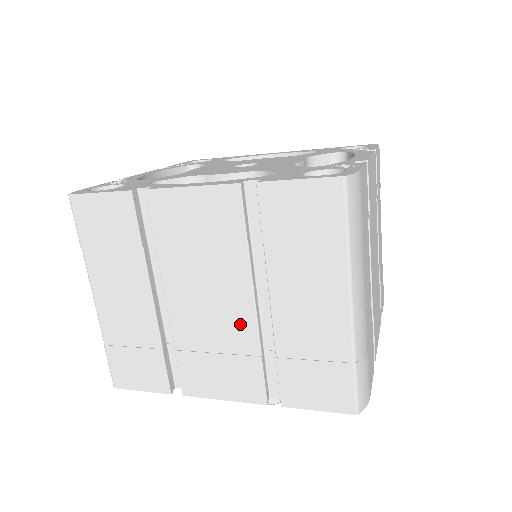
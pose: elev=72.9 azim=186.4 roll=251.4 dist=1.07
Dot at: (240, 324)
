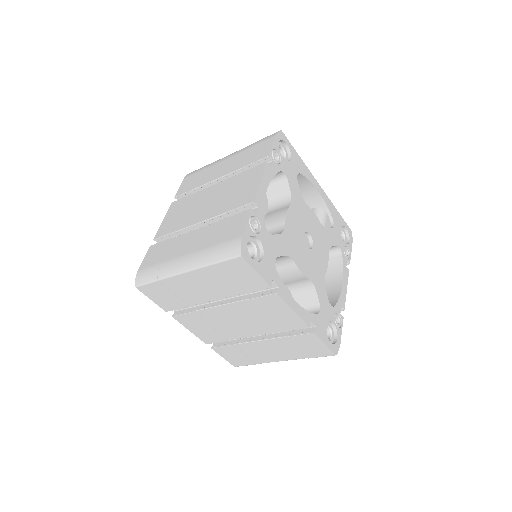
Dot at: (237, 333)
